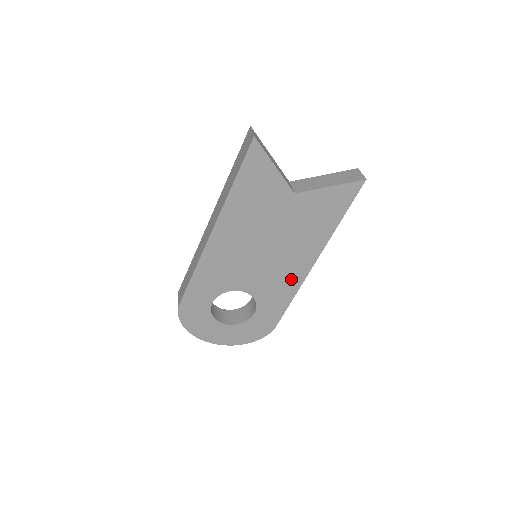
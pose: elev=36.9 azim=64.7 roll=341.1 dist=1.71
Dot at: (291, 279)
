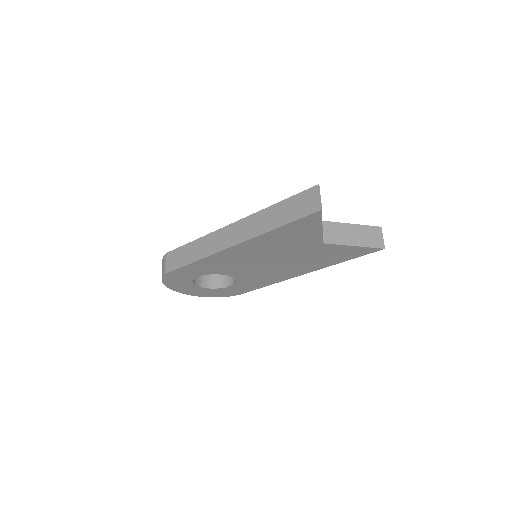
Dot at: (275, 278)
